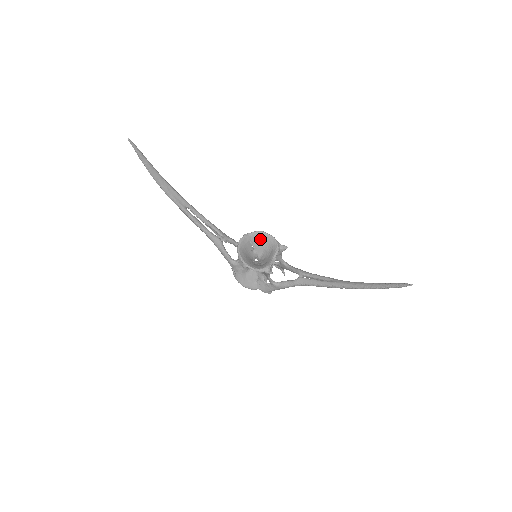
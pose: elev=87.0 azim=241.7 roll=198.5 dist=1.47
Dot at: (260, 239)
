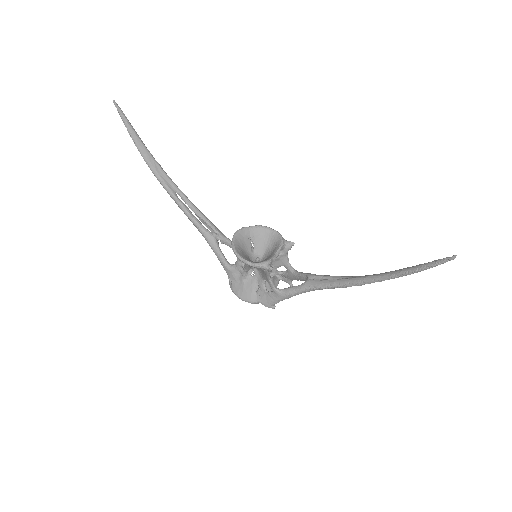
Dot at: (262, 235)
